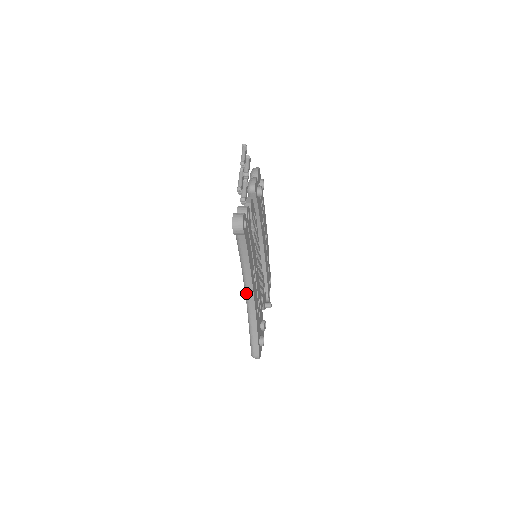
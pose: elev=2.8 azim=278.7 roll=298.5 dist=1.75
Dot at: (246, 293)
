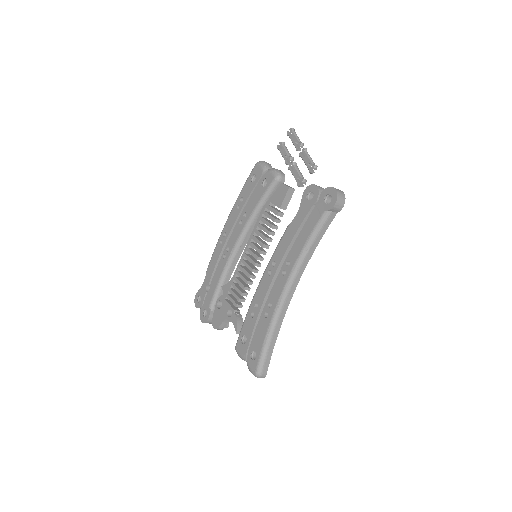
Dot at: (288, 288)
